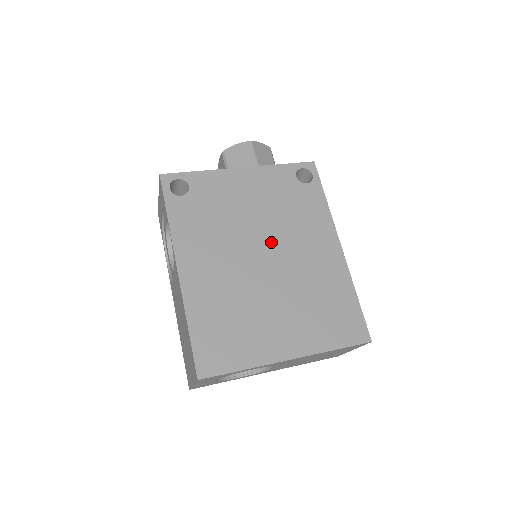
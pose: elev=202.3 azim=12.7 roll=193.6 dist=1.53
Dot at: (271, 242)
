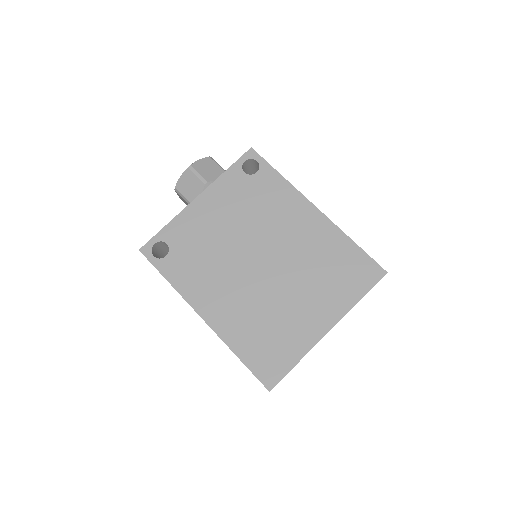
Dot at: (258, 245)
